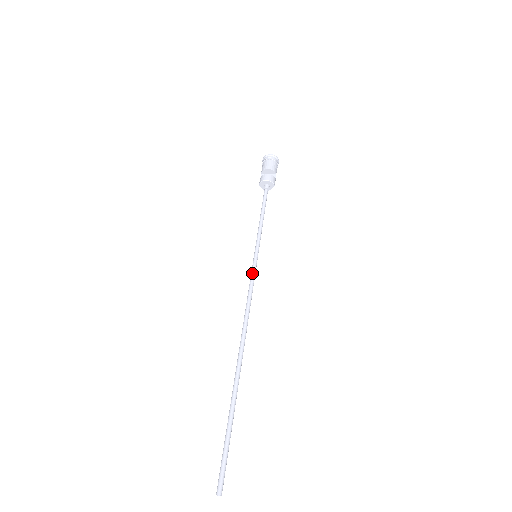
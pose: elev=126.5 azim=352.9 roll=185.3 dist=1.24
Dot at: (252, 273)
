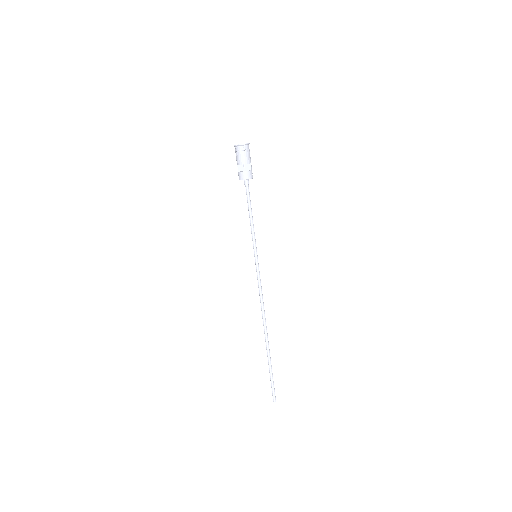
Dot at: (257, 273)
